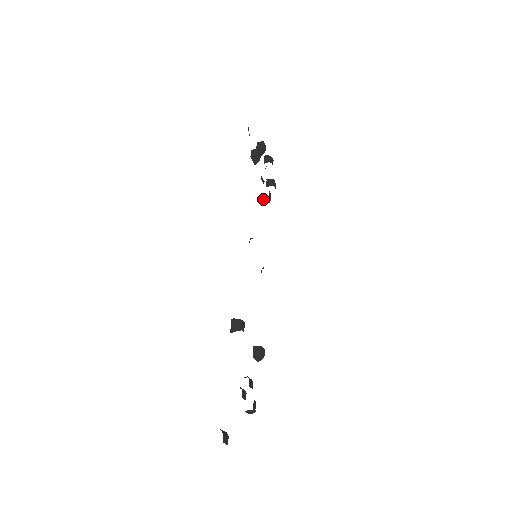
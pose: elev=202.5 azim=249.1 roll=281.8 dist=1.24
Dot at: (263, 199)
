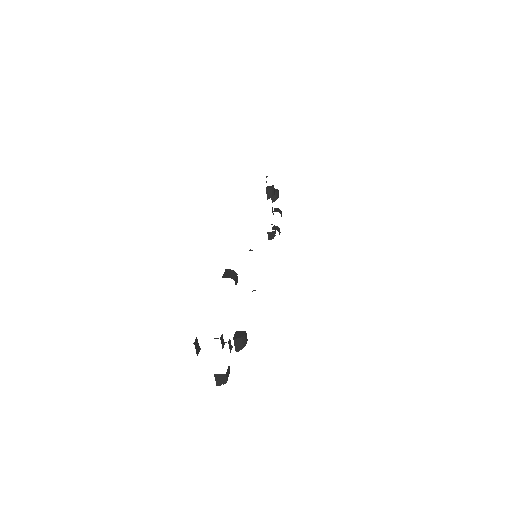
Dot at: (268, 233)
